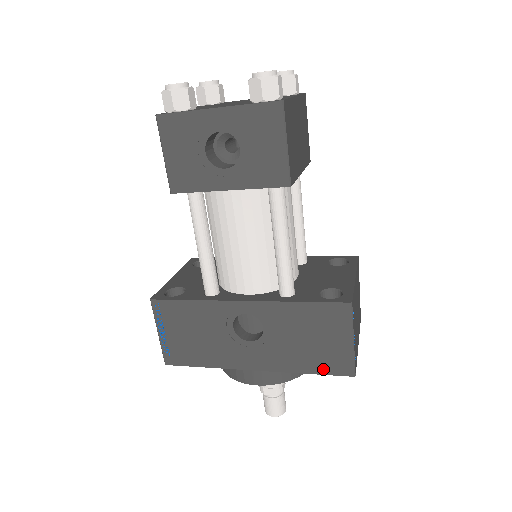
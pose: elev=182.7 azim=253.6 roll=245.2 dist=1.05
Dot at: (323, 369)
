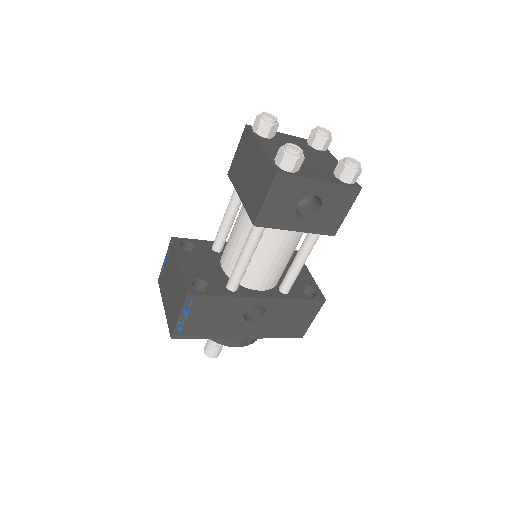
Dot at: (287, 335)
